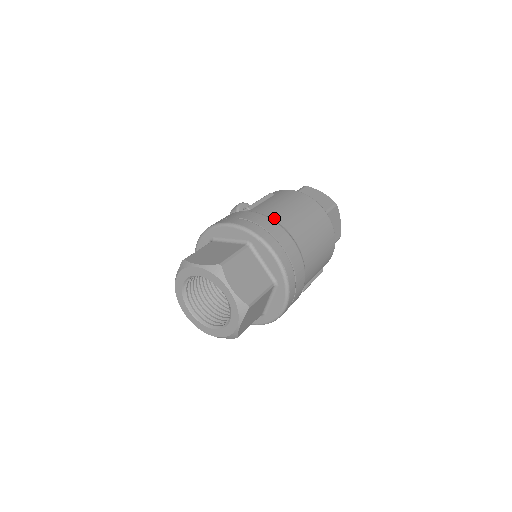
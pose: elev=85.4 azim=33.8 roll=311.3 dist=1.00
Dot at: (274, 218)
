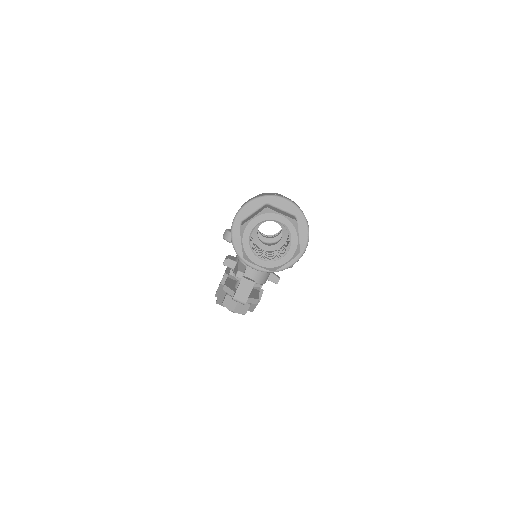
Dot at: occluded
